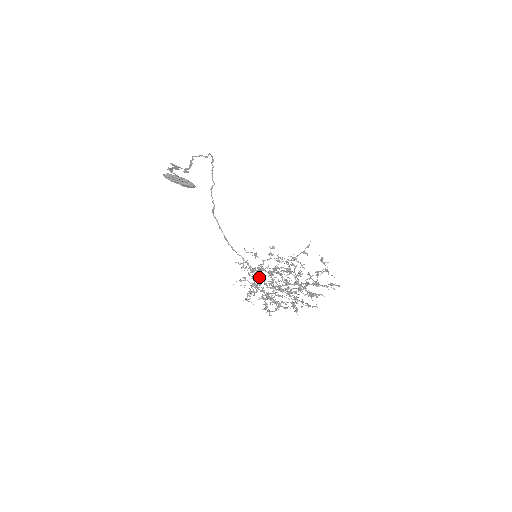
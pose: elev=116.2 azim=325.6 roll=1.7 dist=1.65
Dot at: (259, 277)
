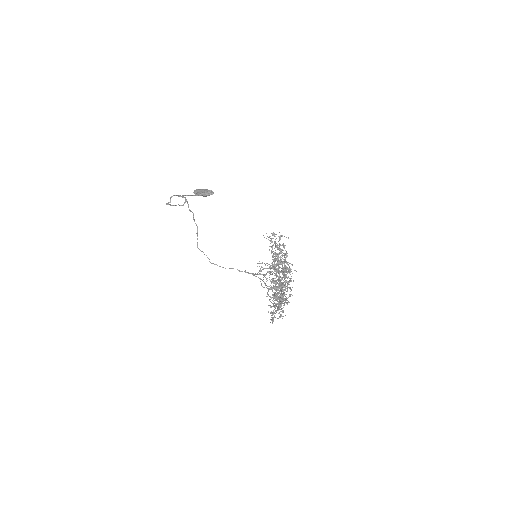
Dot at: occluded
